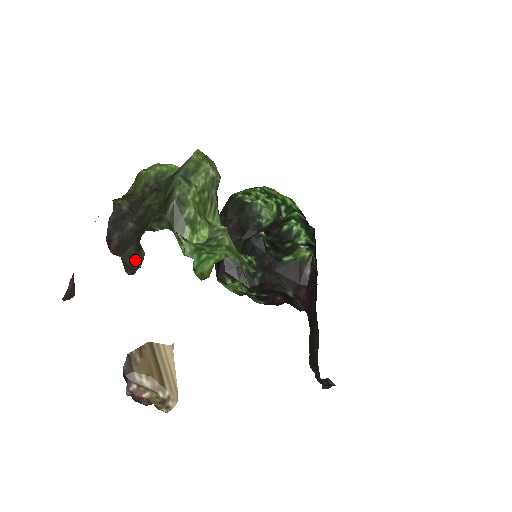
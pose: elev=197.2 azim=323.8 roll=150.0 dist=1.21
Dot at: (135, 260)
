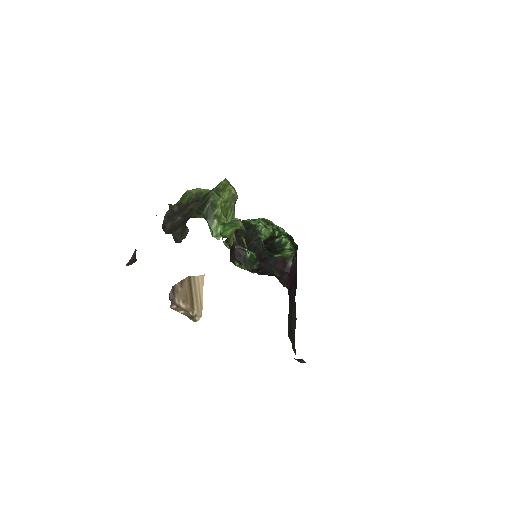
Dot at: (181, 236)
